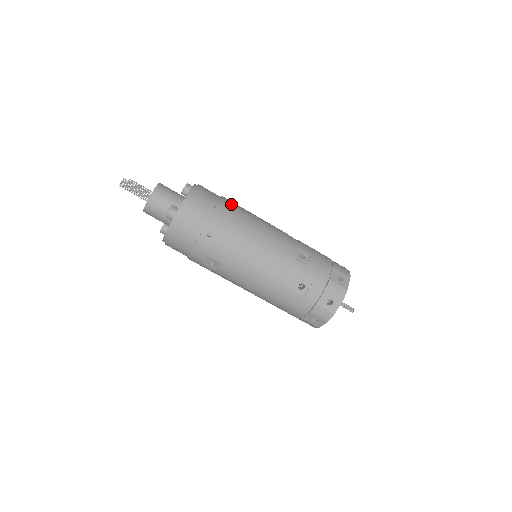
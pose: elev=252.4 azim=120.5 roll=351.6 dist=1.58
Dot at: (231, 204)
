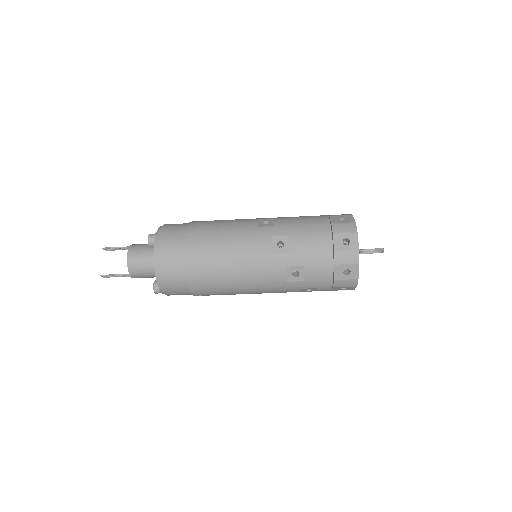
Dot at: (199, 261)
